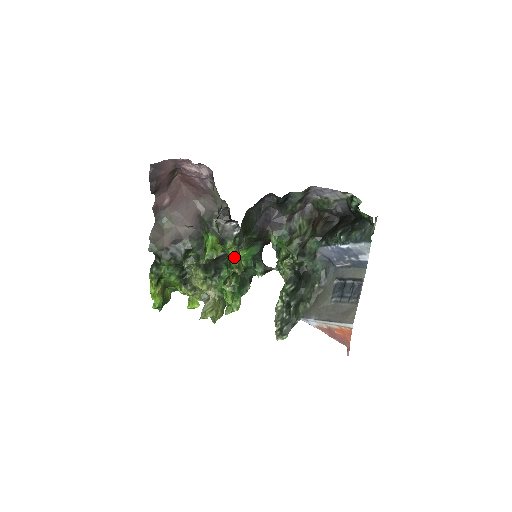
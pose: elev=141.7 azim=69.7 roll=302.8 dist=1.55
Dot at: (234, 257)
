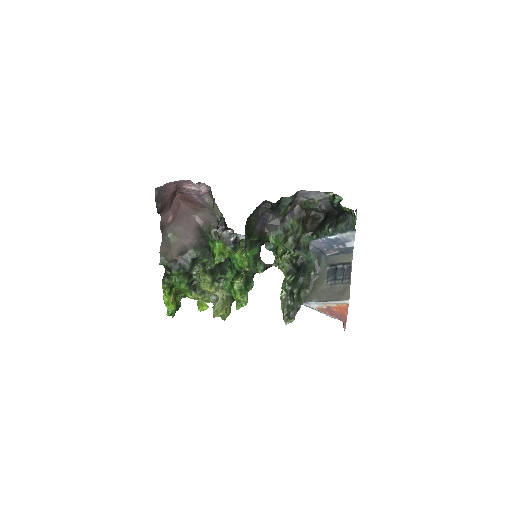
Dot at: (237, 259)
